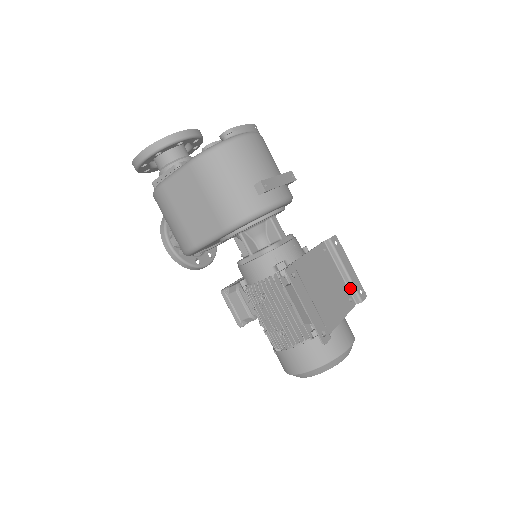
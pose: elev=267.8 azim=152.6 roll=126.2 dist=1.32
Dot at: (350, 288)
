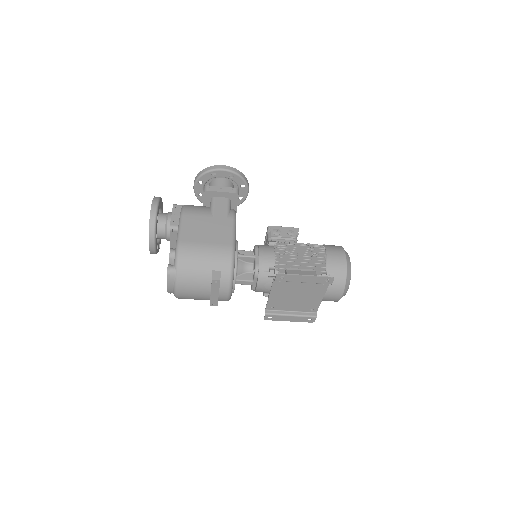
Dot at: occluded
